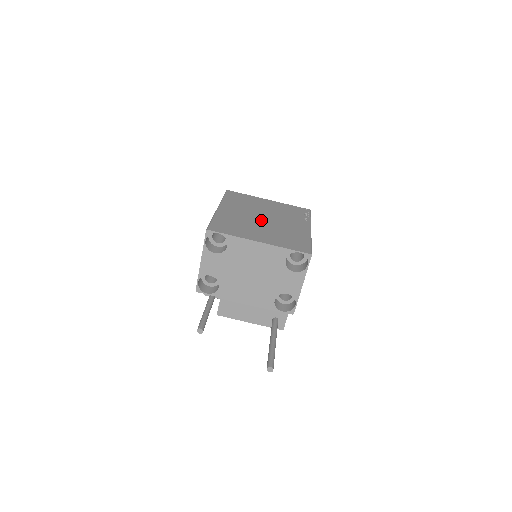
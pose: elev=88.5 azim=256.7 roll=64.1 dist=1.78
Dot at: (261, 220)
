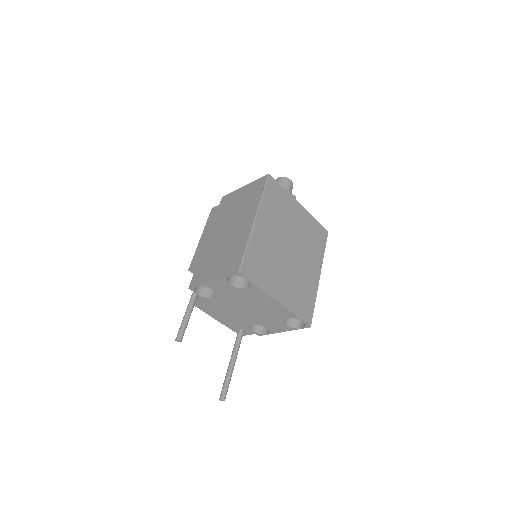
Dot at: (287, 253)
